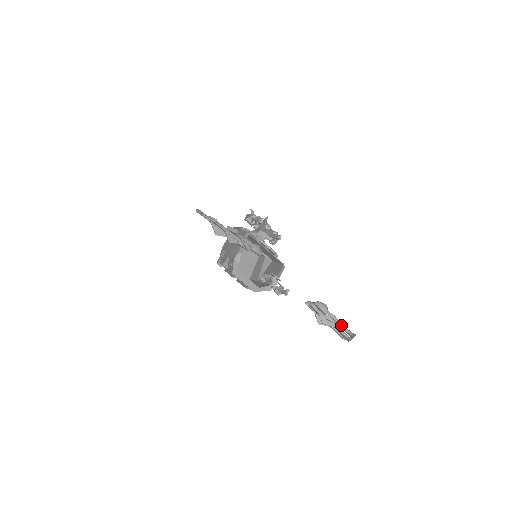
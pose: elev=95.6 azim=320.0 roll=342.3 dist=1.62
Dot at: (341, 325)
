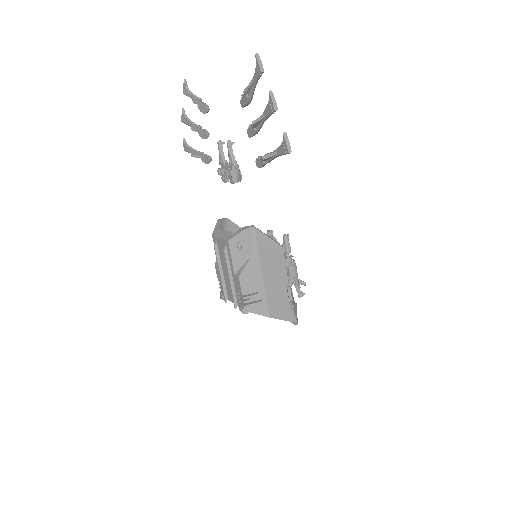
Dot at: (253, 77)
